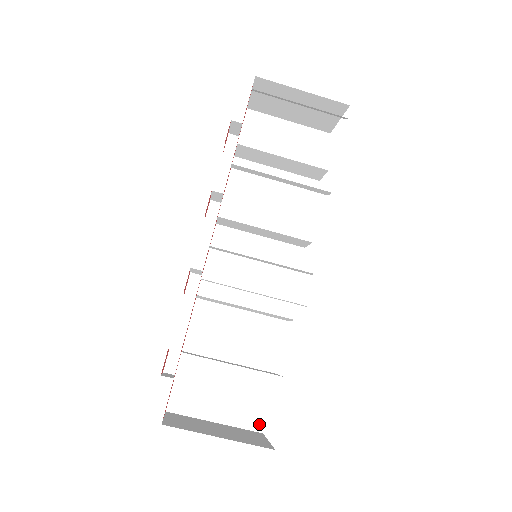
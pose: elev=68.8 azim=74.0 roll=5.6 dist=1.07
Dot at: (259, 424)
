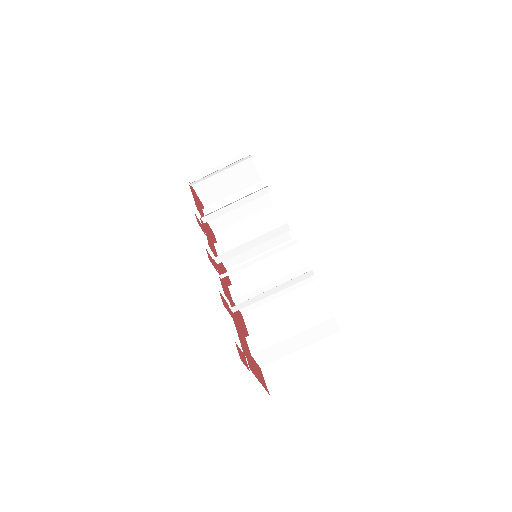
Dot at: (345, 353)
